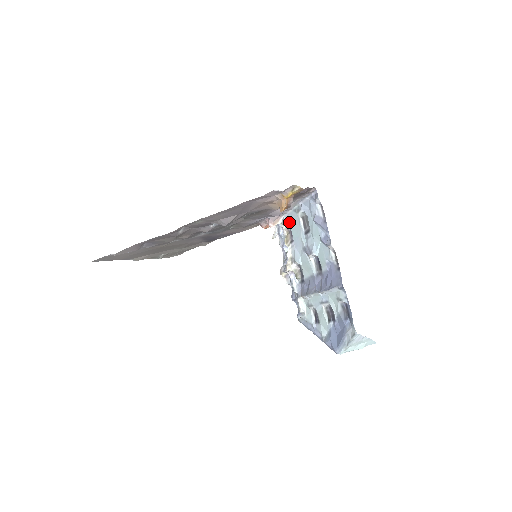
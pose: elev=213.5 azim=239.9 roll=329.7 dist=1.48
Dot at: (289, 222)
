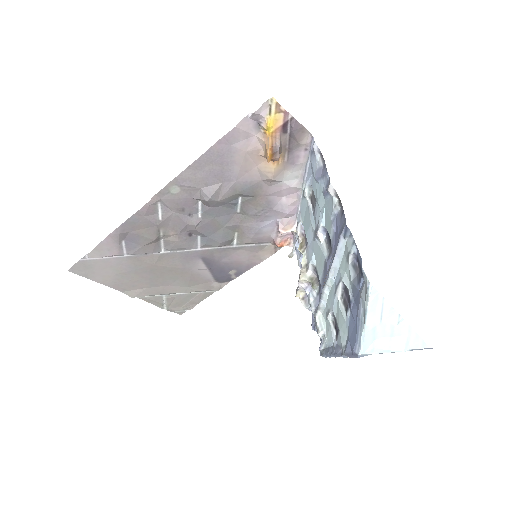
Dot at: (302, 221)
